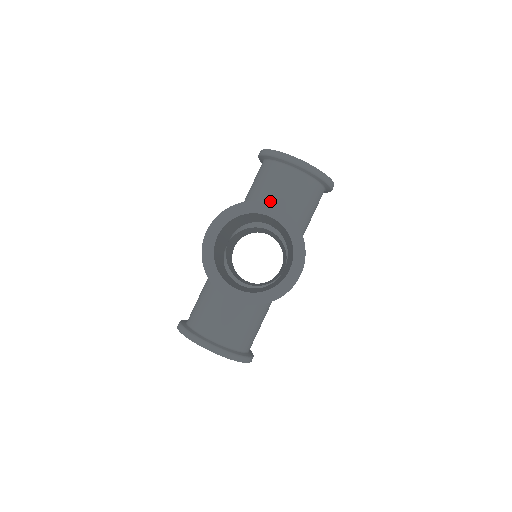
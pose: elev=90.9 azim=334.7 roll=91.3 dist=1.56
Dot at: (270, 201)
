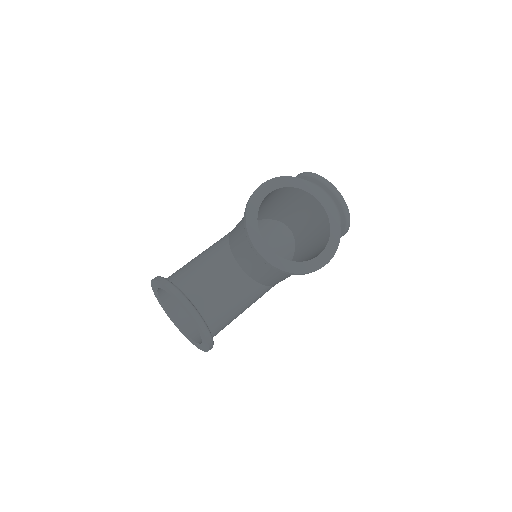
Dot at: occluded
